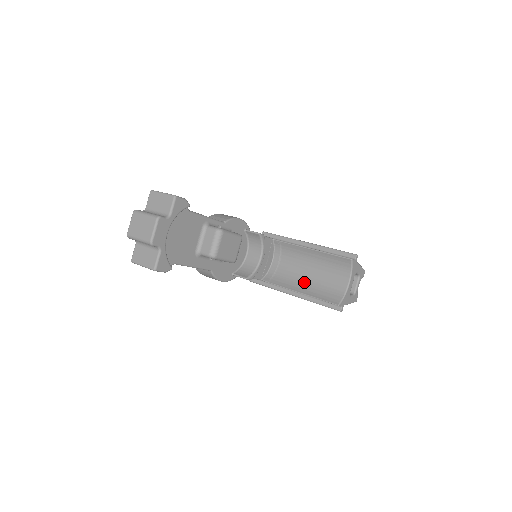
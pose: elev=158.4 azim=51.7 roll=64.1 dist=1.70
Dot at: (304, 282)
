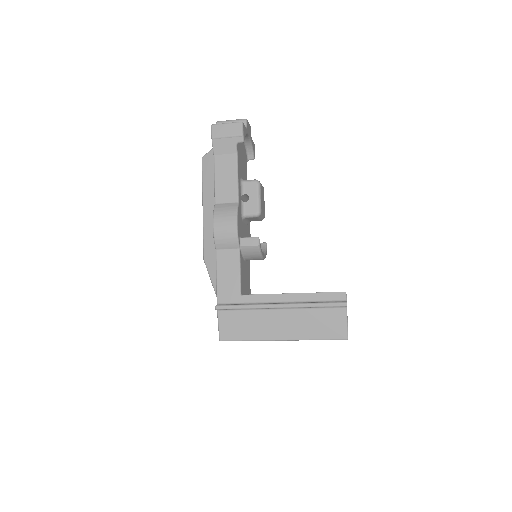
Dot at: occluded
